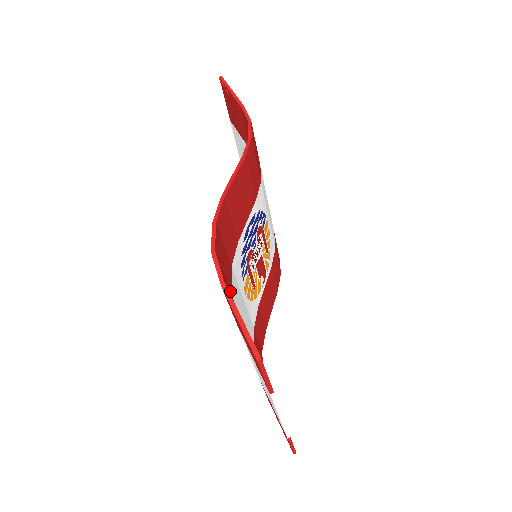
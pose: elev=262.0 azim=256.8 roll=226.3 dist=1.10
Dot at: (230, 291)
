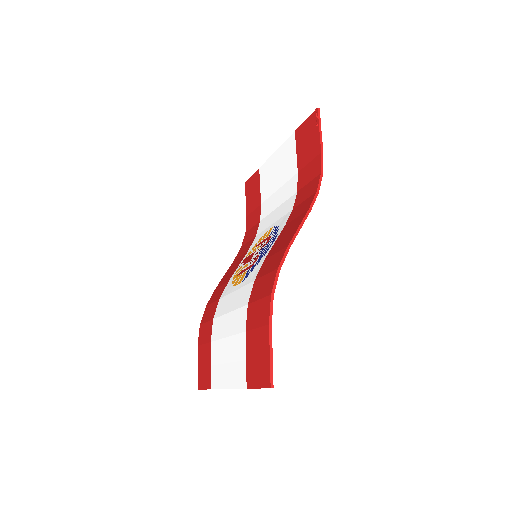
Dot at: (253, 307)
